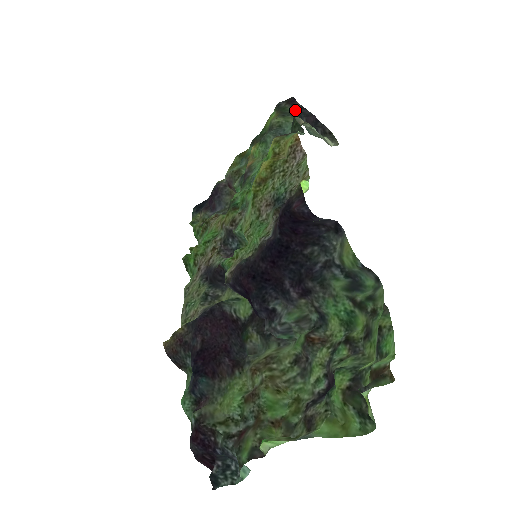
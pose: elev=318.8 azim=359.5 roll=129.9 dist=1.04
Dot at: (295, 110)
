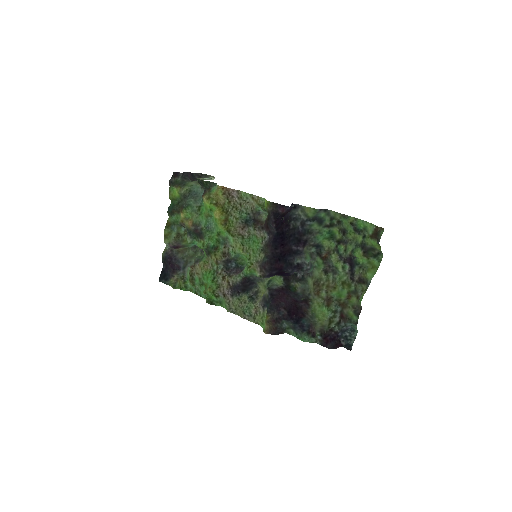
Dot at: (182, 177)
